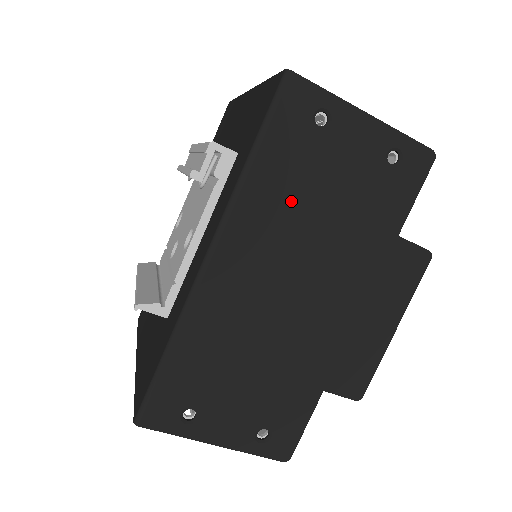
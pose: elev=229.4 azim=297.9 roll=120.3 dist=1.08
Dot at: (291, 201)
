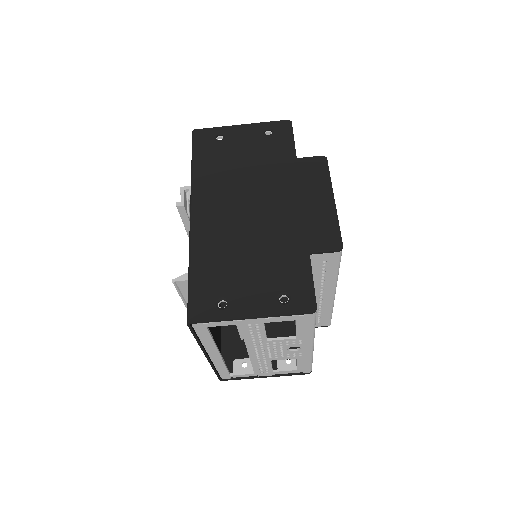
Dot at: (223, 172)
